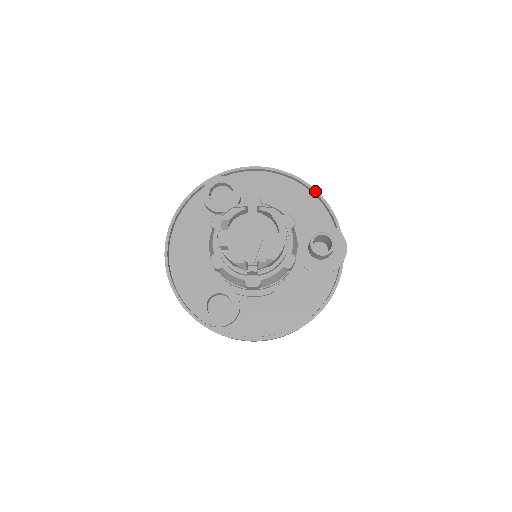
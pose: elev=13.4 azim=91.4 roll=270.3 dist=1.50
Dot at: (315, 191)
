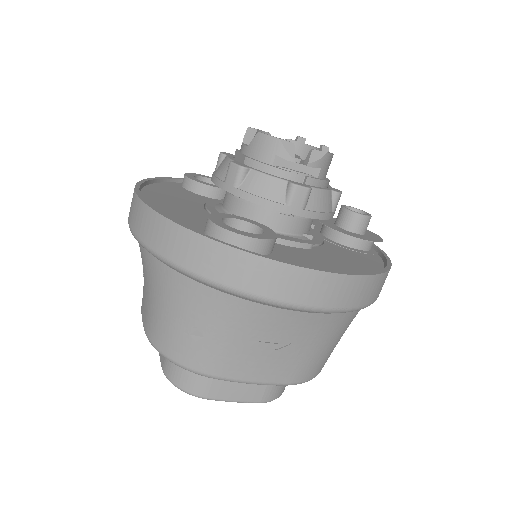
Dot at: occluded
